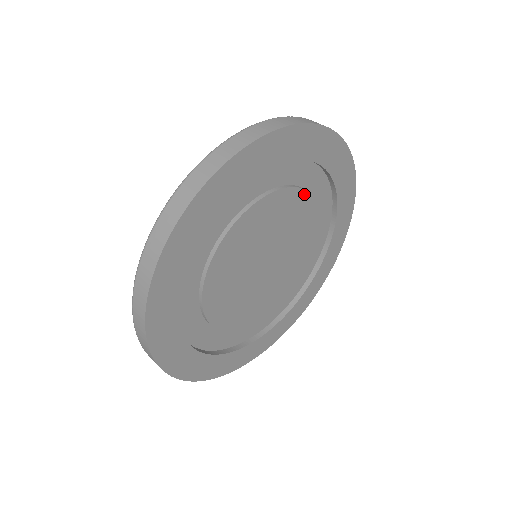
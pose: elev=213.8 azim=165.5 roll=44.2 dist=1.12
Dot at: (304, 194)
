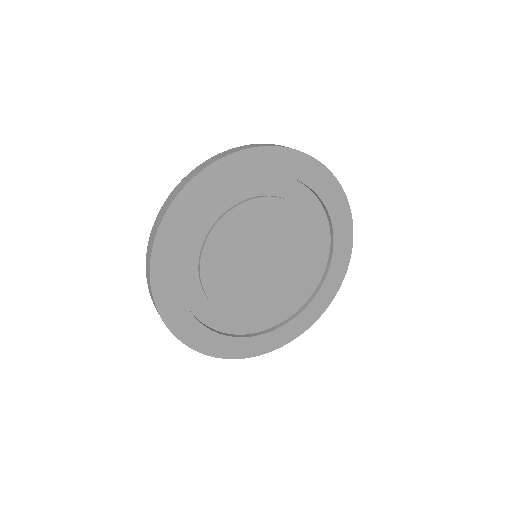
Dot at: (313, 241)
